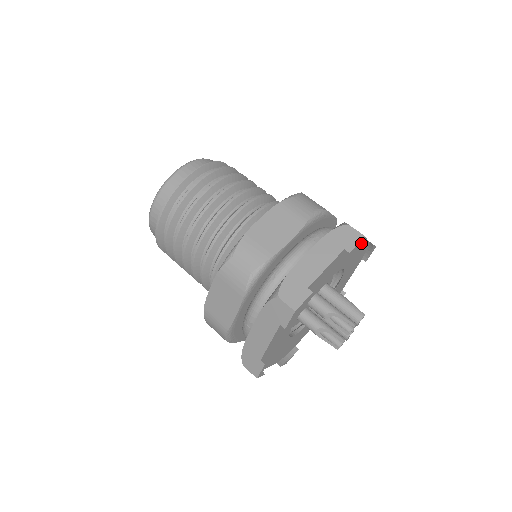
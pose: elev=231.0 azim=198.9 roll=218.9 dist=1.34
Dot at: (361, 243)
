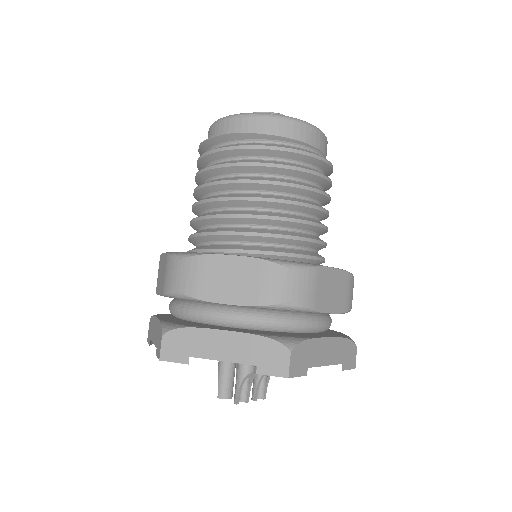
Dot at: (216, 358)
